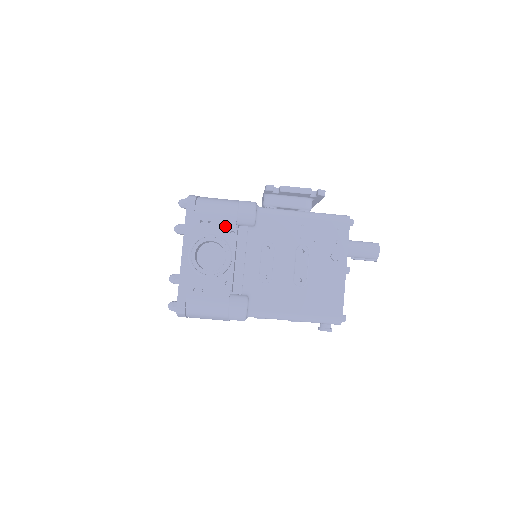
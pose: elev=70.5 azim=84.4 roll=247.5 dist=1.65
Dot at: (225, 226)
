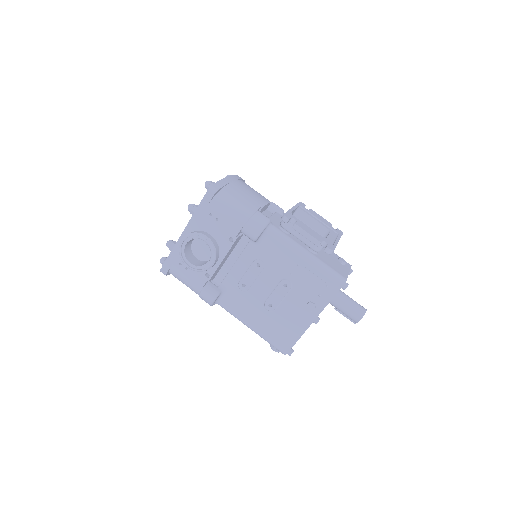
Dot at: (228, 230)
